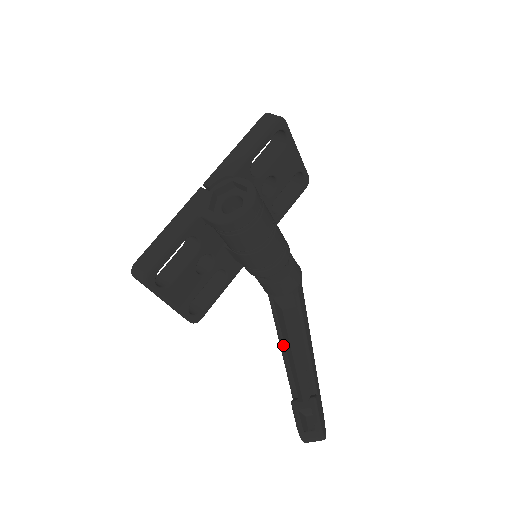
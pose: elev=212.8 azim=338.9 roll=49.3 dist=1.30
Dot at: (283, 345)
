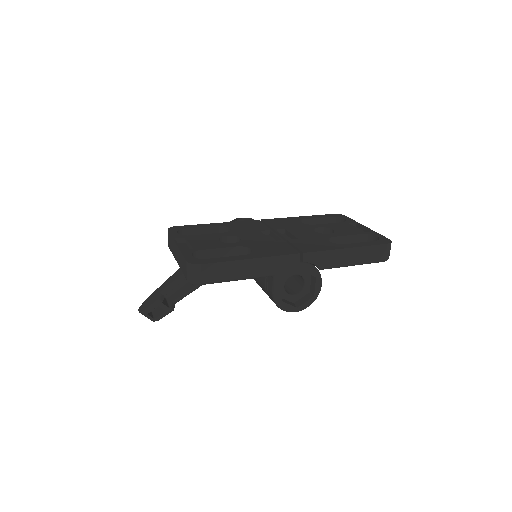
Dot at: occluded
